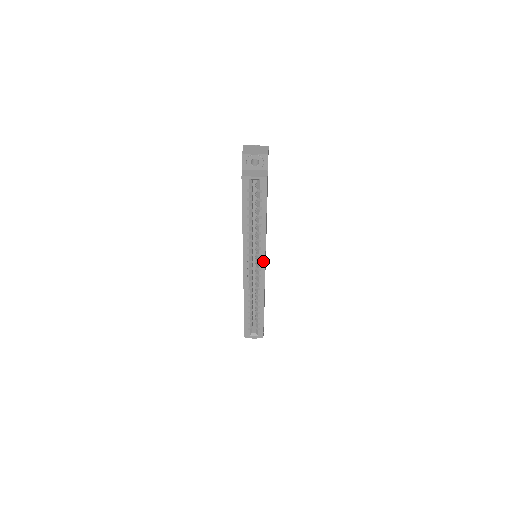
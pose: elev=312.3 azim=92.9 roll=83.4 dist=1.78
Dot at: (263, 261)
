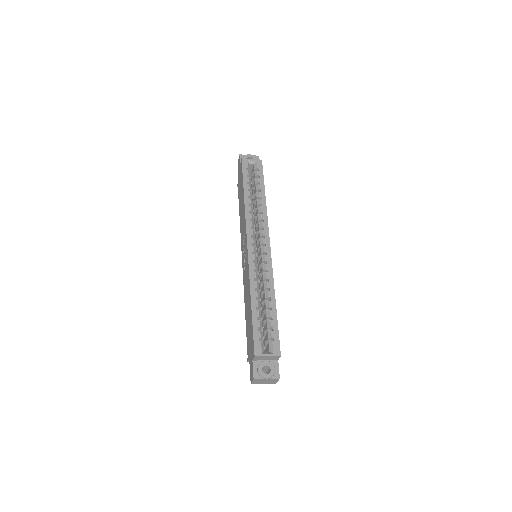
Dot at: (267, 235)
